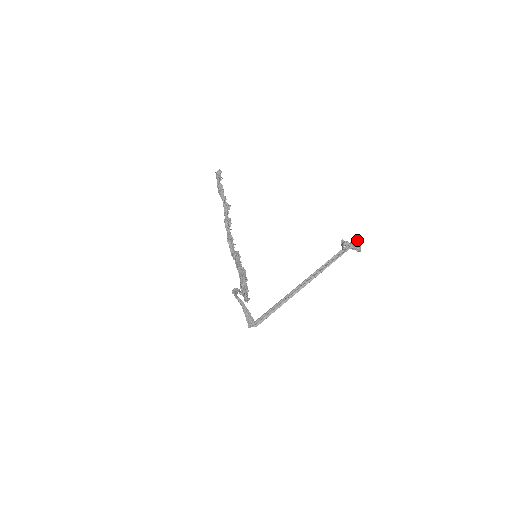
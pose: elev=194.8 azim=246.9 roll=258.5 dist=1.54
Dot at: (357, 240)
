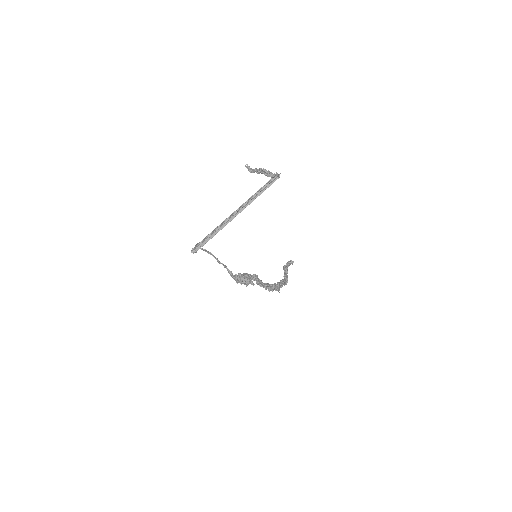
Dot at: occluded
